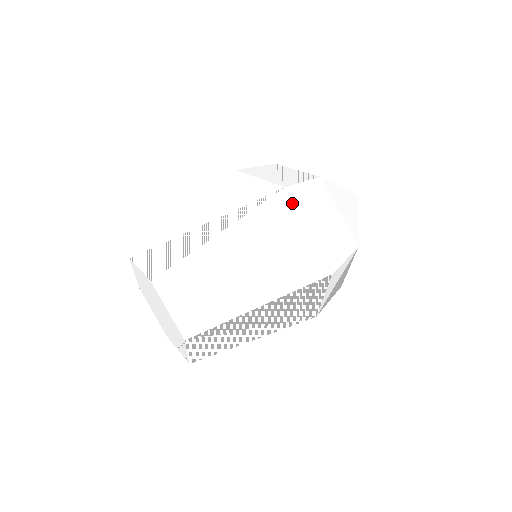
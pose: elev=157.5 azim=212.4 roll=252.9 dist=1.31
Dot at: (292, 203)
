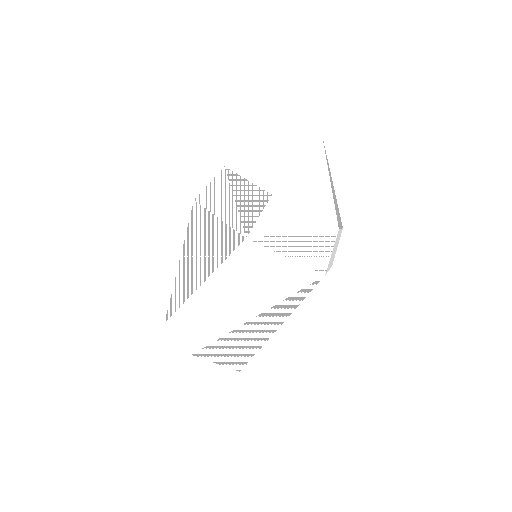
Dot at: (260, 246)
